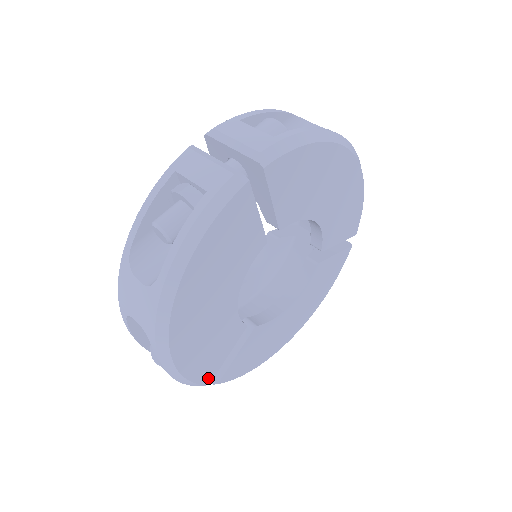
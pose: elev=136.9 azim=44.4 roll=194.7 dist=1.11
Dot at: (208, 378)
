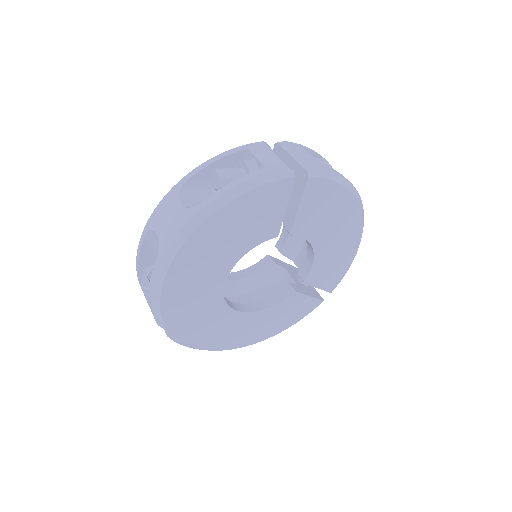
Dot at: (172, 322)
